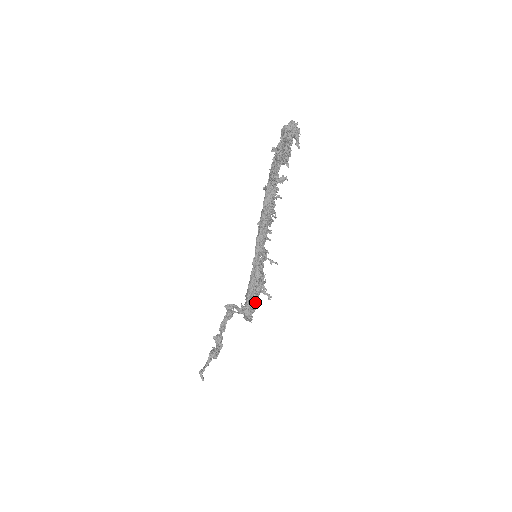
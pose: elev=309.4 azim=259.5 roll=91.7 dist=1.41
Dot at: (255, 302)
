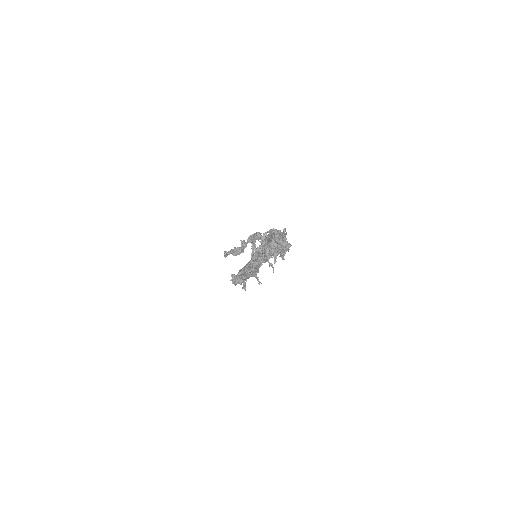
Dot at: (246, 278)
